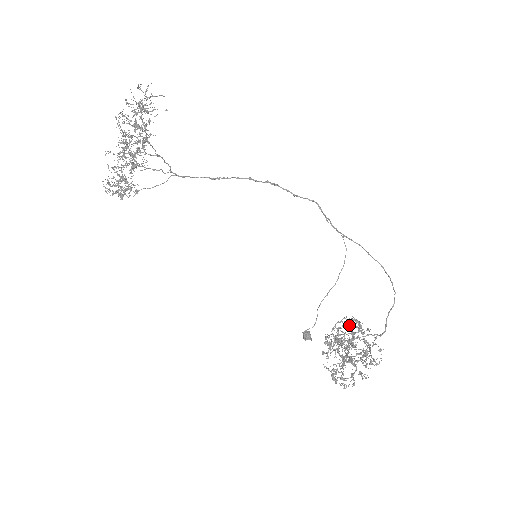
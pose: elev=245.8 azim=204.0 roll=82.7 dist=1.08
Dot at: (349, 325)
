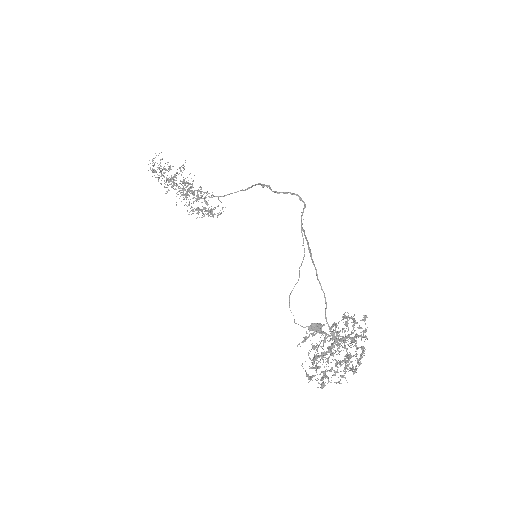
Dot at: (345, 322)
